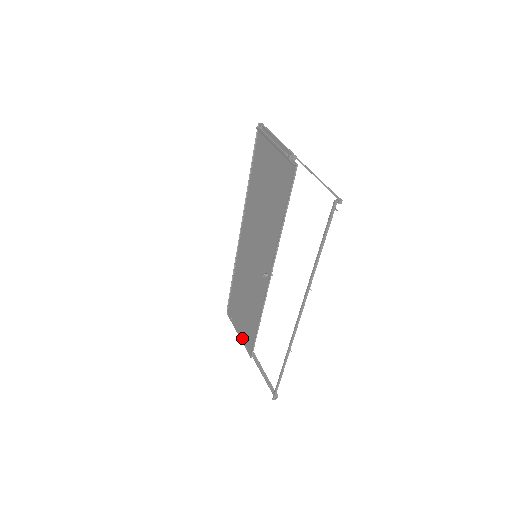
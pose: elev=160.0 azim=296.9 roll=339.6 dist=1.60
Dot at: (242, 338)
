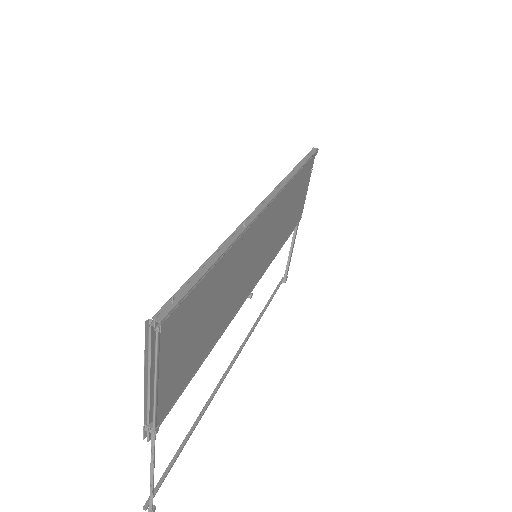
Dot at: occluded
